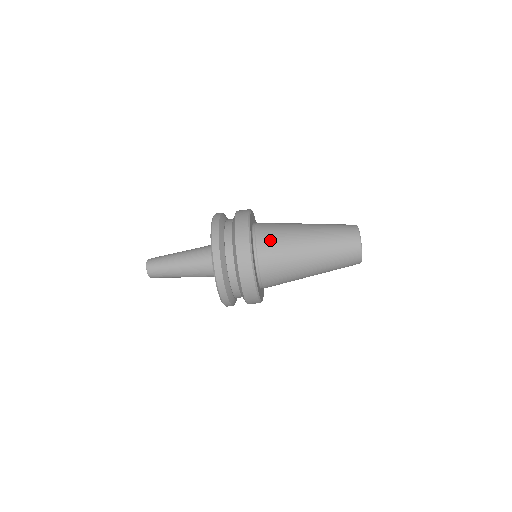
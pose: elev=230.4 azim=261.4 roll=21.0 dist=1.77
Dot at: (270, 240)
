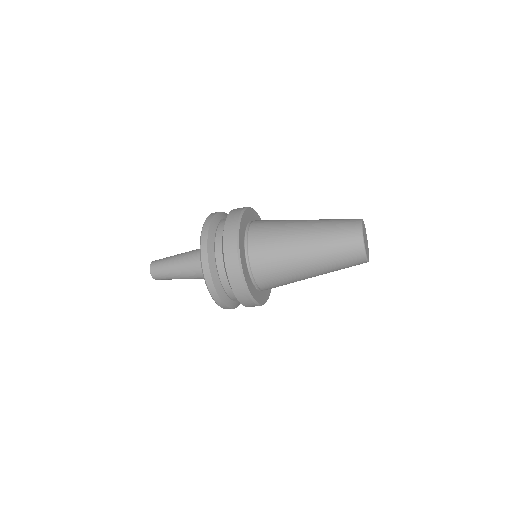
Dot at: (264, 226)
